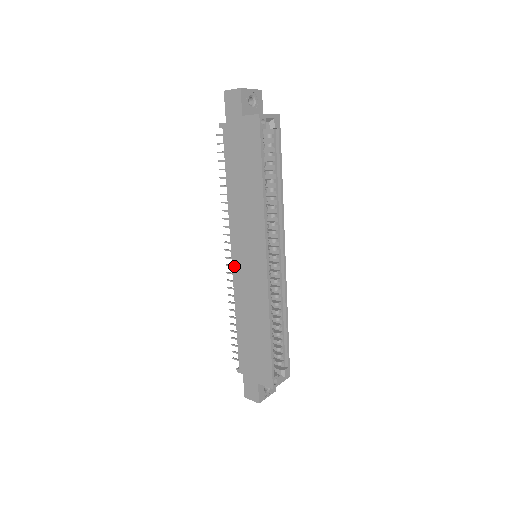
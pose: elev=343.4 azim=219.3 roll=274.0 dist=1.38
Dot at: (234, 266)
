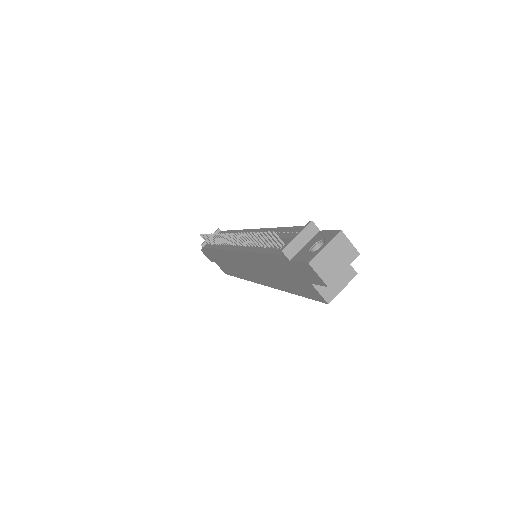
Dot at: (231, 252)
